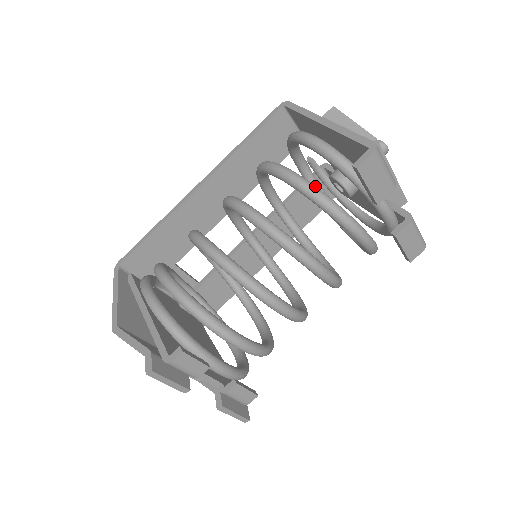
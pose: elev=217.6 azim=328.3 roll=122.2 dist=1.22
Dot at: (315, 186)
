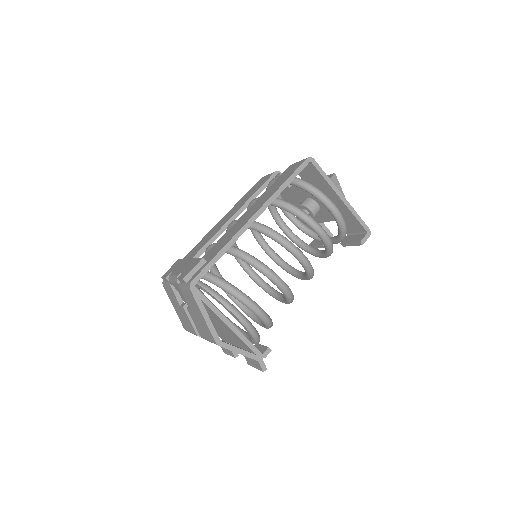
Dot at: occluded
